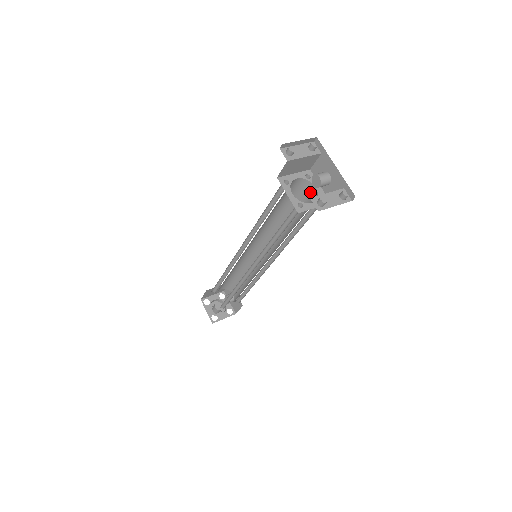
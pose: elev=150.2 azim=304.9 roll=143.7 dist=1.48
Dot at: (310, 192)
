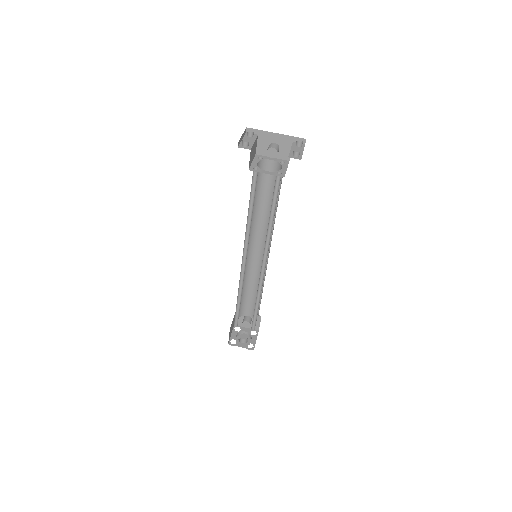
Dot at: (269, 167)
